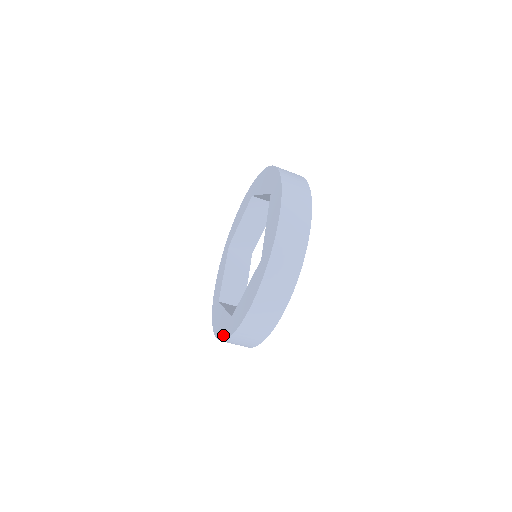
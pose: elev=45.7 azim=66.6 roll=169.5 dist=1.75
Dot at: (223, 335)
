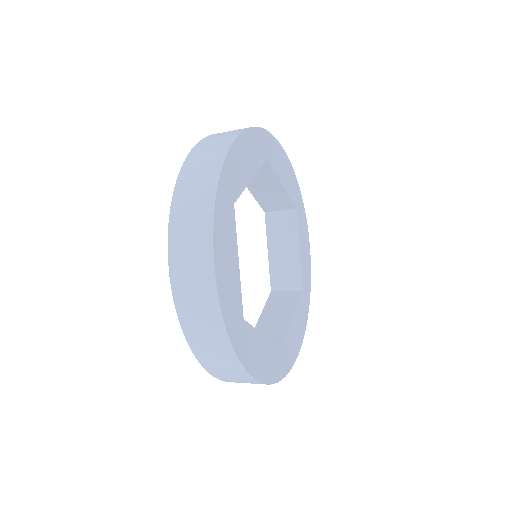
Dot at: occluded
